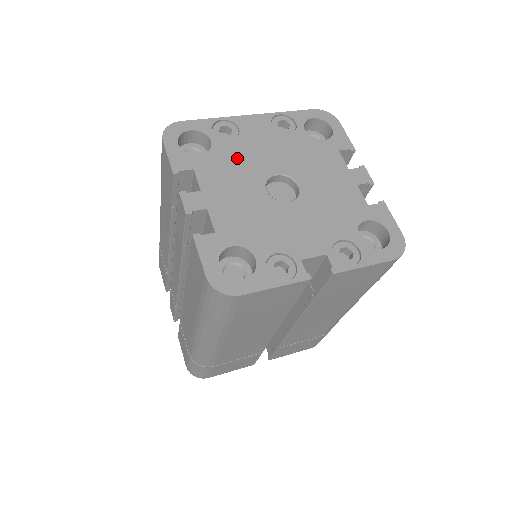
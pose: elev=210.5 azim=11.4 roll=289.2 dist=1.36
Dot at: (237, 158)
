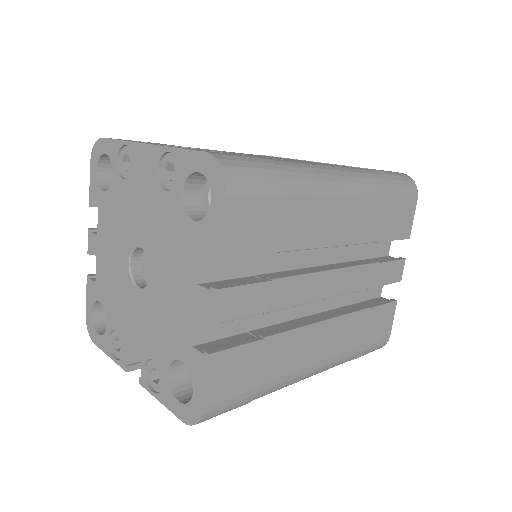
Dot at: (122, 209)
